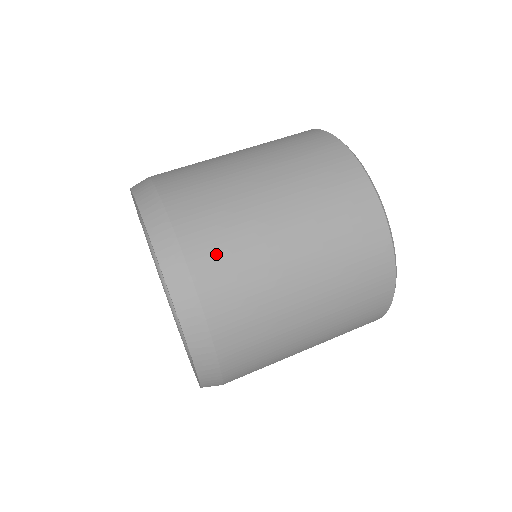
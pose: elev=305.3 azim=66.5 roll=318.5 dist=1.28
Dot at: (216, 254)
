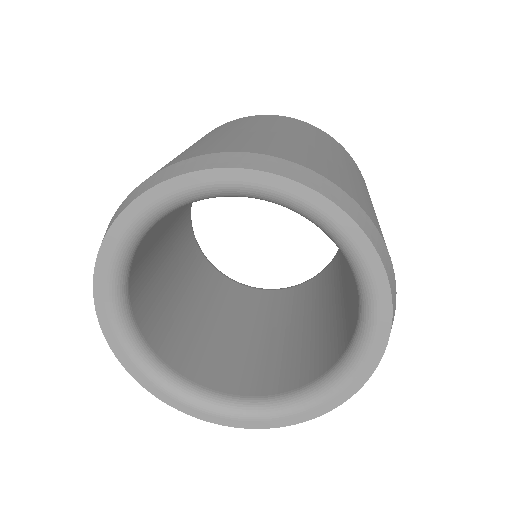
Dot at: (202, 150)
